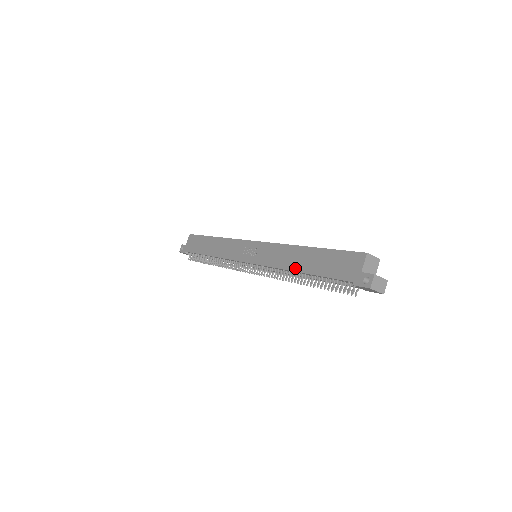
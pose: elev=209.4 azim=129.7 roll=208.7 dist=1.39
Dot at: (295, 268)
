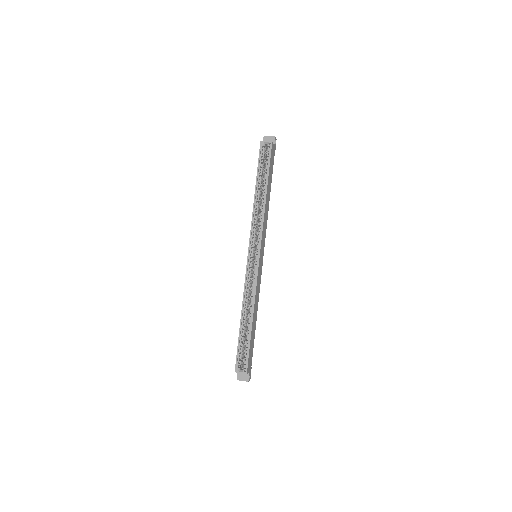
Dot at: occluded
